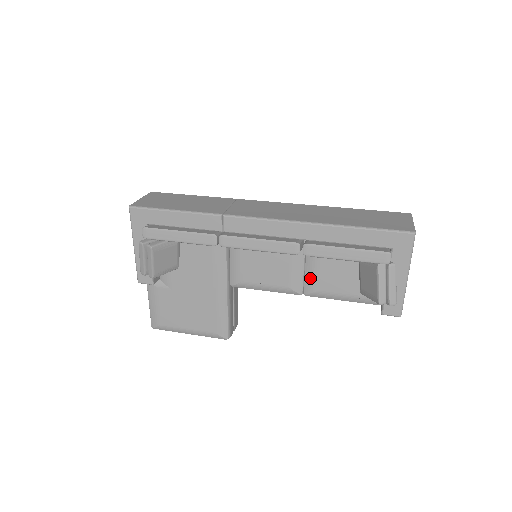
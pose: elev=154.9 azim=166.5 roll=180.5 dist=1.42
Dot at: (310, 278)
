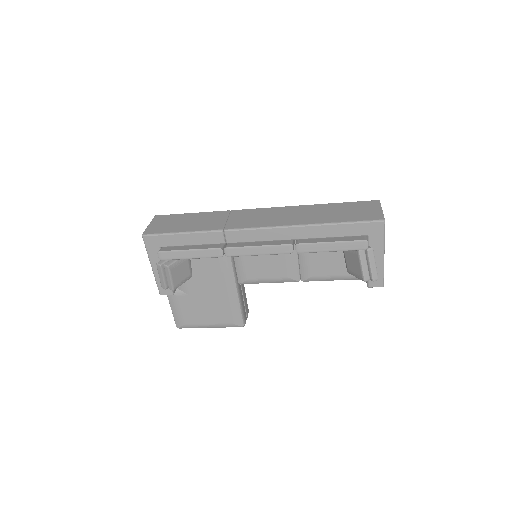
Dot at: (304, 267)
